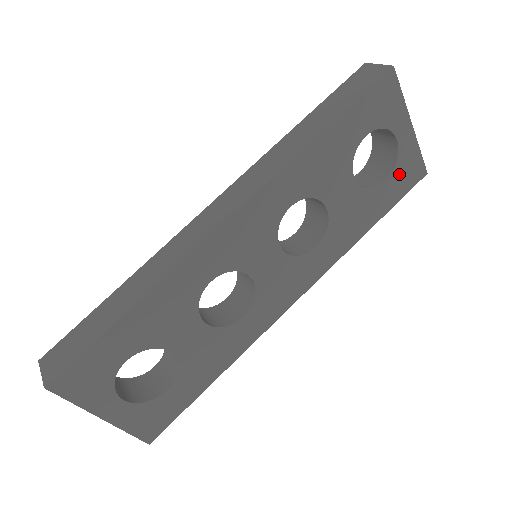
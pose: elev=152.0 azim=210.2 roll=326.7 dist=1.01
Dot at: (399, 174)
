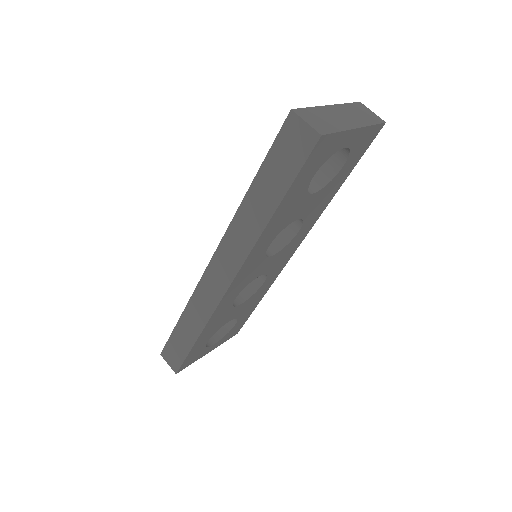
Dot at: (355, 152)
